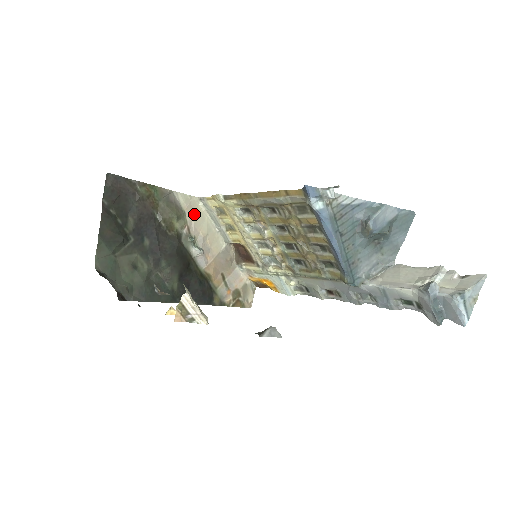
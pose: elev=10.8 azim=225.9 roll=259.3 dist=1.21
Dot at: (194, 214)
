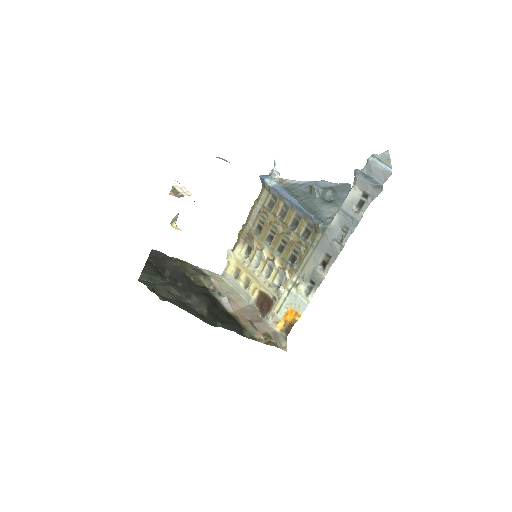
Dot at: (218, 281)
